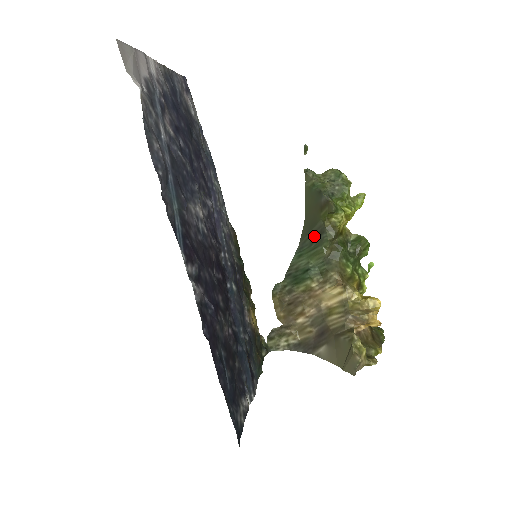
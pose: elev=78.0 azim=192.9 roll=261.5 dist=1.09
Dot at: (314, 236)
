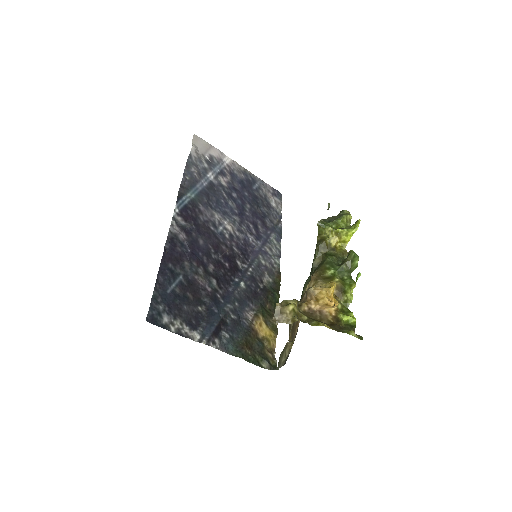
Dot at: occluded
